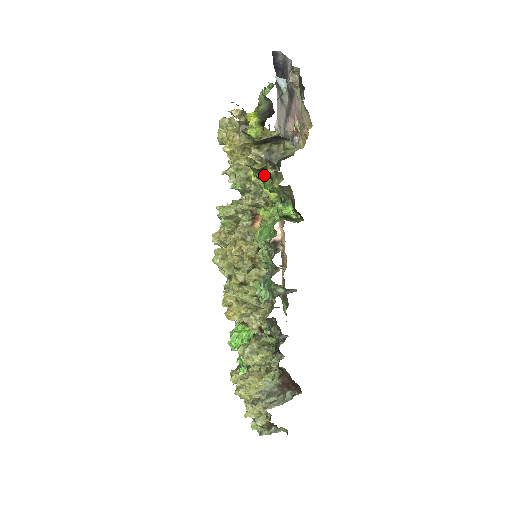
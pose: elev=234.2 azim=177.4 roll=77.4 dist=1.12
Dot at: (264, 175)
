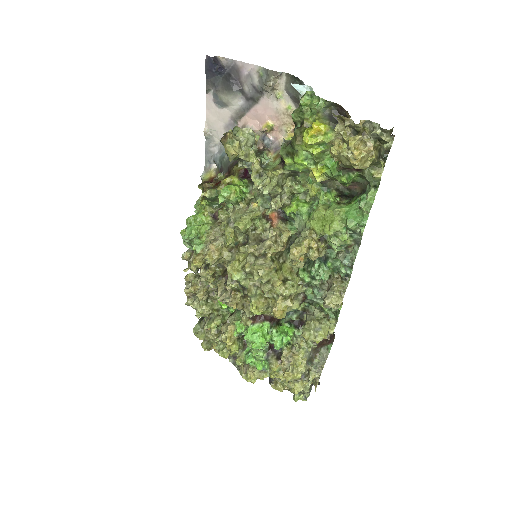
Dot at: (350, 172)
